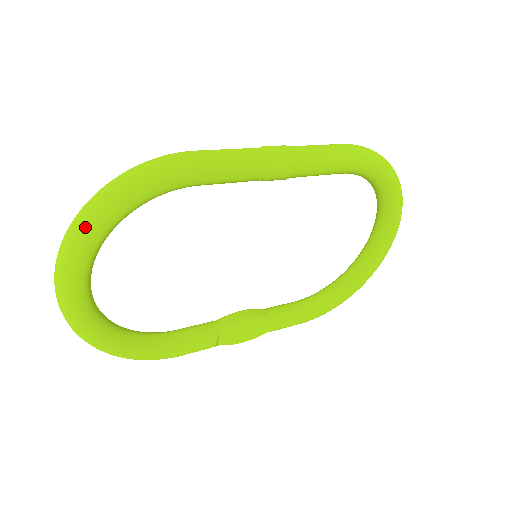
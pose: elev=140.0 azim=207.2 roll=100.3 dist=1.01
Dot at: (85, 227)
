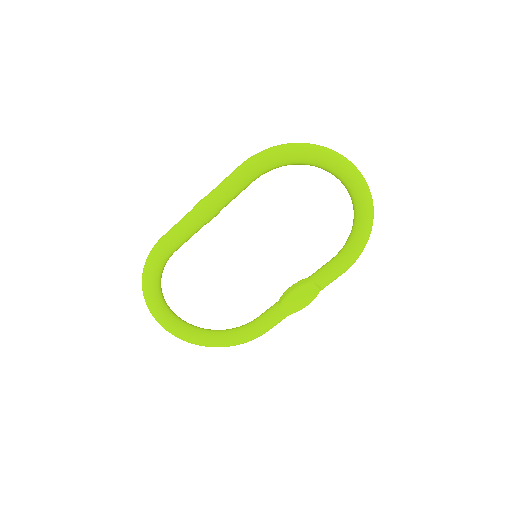
Dot at: (146, 300)
